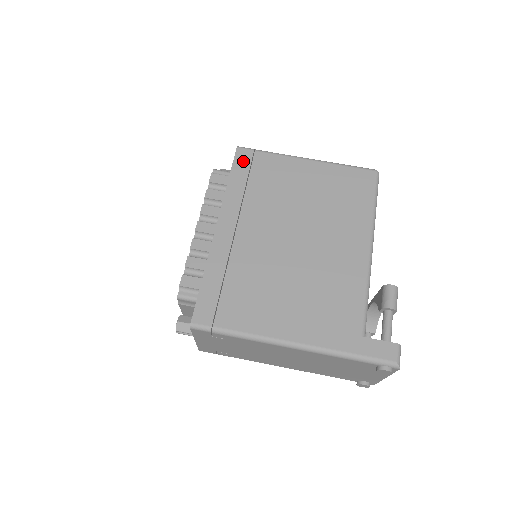
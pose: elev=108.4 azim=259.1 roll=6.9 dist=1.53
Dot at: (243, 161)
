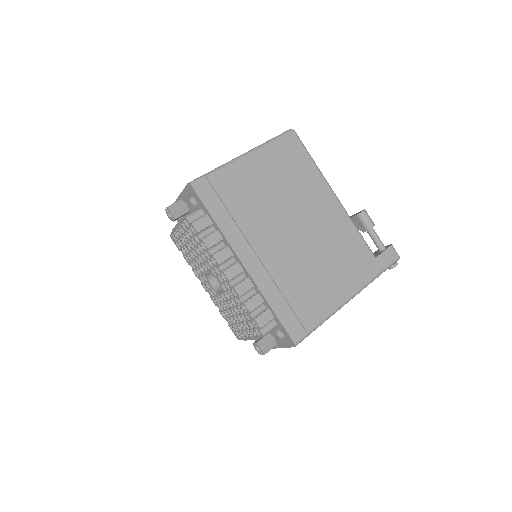
Dot at: (207, 194)
